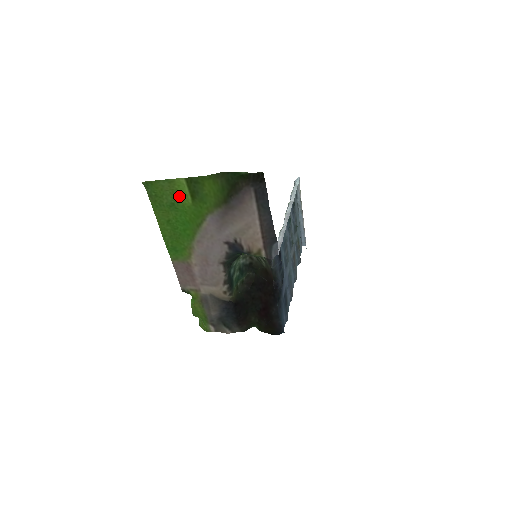
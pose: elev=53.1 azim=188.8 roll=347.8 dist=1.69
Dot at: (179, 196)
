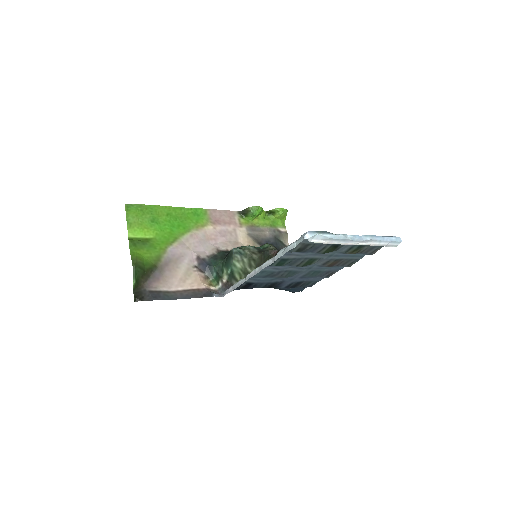
Dot at: (145, 228)
